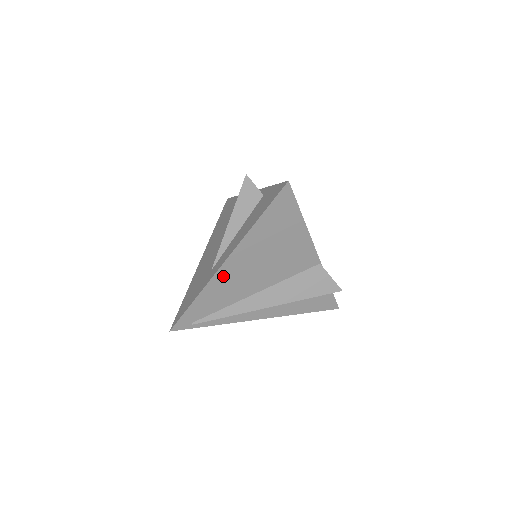
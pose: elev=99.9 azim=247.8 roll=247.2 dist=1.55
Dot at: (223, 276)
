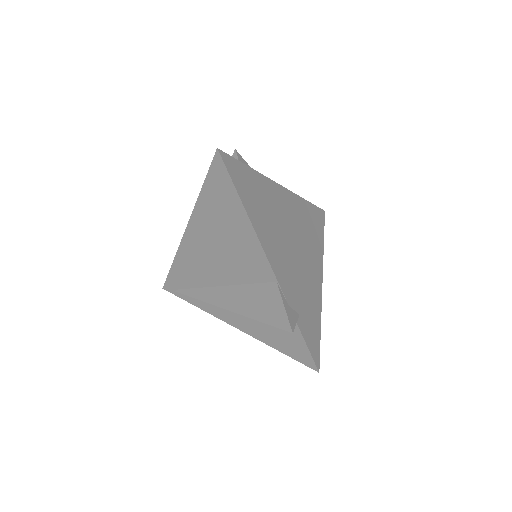
Dot at: (188, 247)
